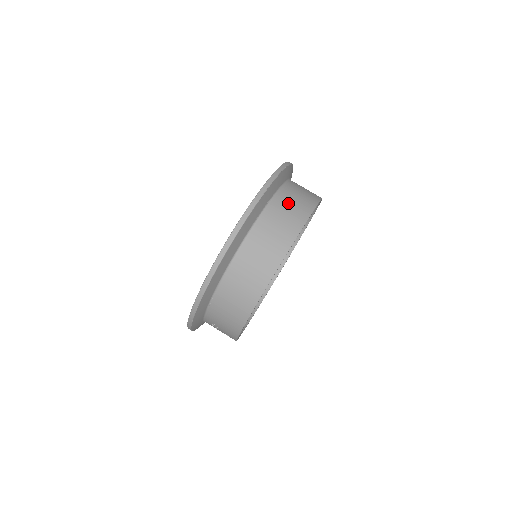
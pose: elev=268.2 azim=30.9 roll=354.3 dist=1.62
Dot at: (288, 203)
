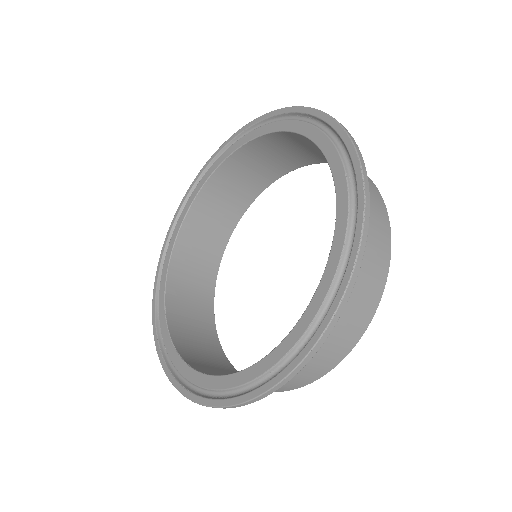
Dot at: (344, 316)
